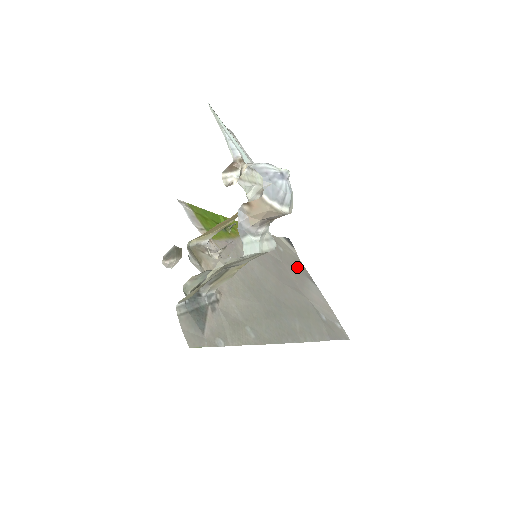
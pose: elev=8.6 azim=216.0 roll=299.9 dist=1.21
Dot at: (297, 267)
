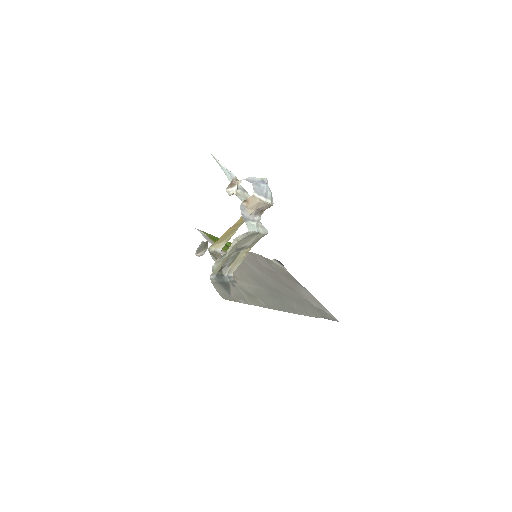
Dot at: (289, 277)
